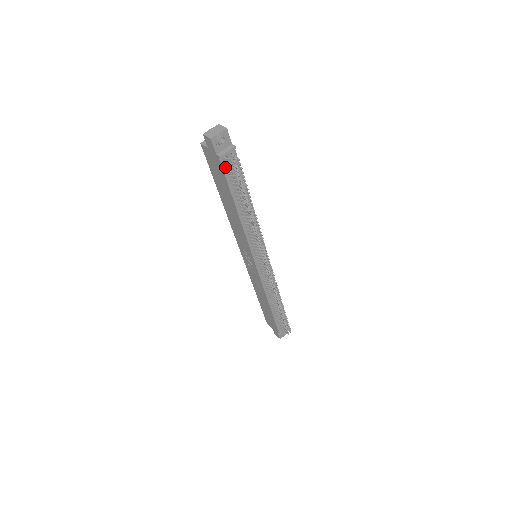
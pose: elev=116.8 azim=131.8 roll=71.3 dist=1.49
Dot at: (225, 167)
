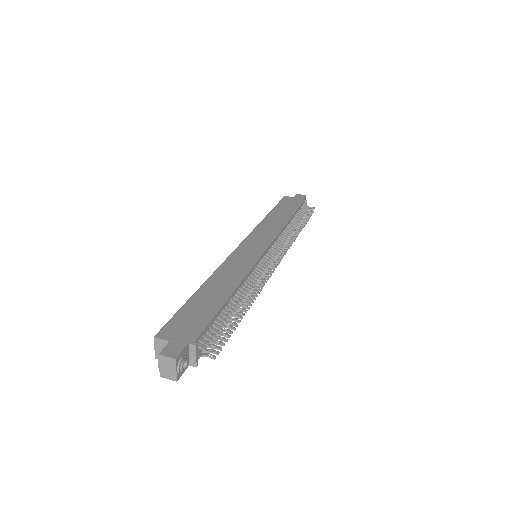
Dot at: (202, 350)
